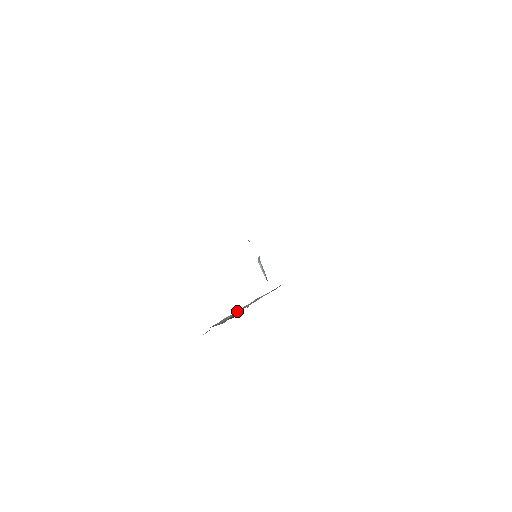
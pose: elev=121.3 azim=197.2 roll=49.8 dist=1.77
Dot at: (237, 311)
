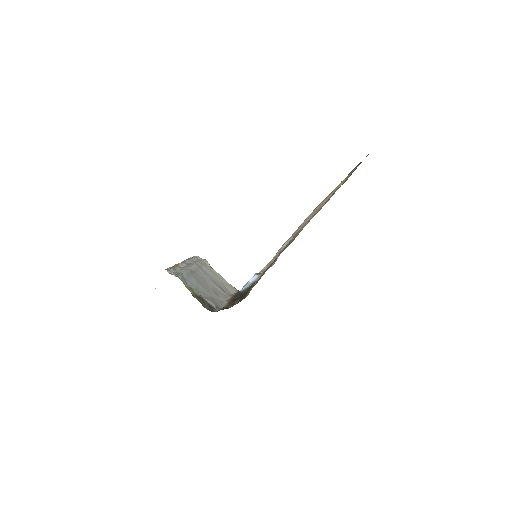
Dot at: (201, 279)
